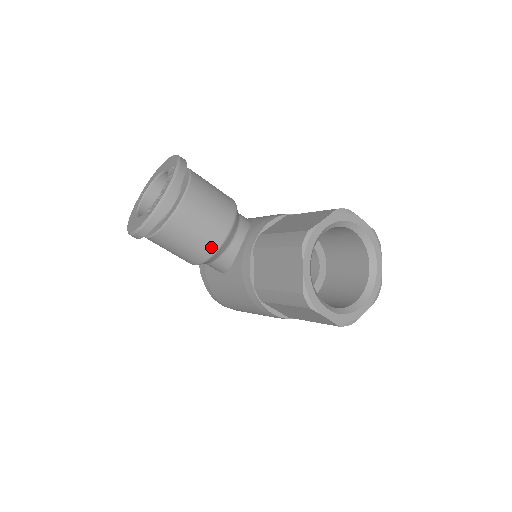
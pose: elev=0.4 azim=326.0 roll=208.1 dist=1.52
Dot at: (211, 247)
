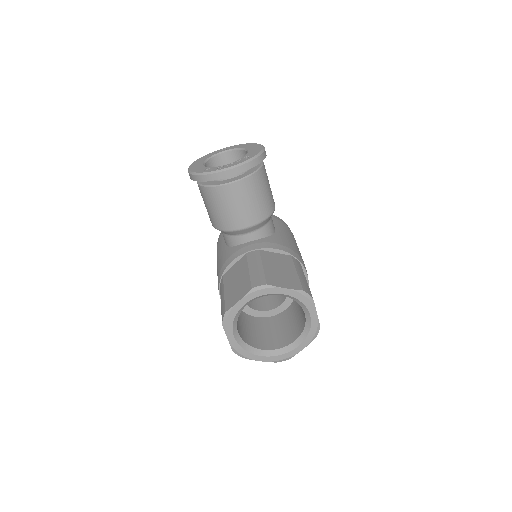
Dot at: (224, 226)
